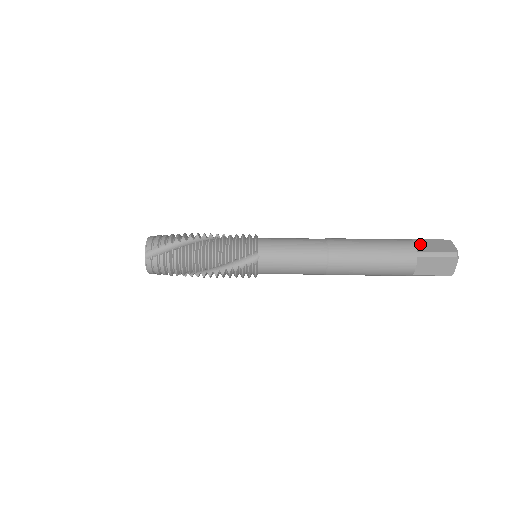
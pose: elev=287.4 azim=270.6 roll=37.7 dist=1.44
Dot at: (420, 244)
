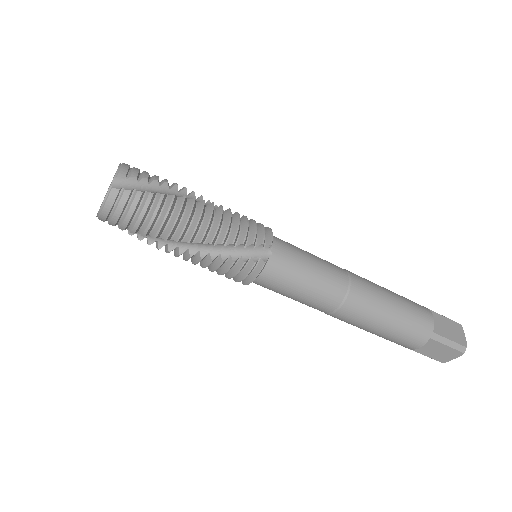
Dot at: (427, 346)
